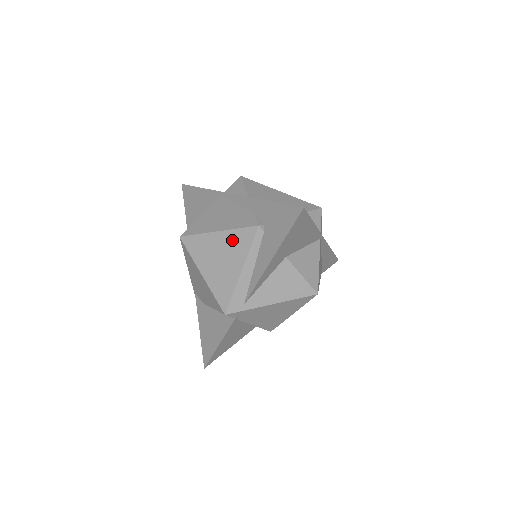
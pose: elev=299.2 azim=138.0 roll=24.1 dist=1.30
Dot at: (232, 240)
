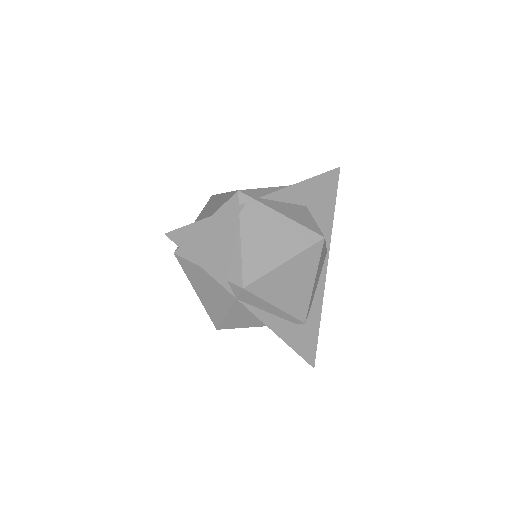
Dot at: occluded
